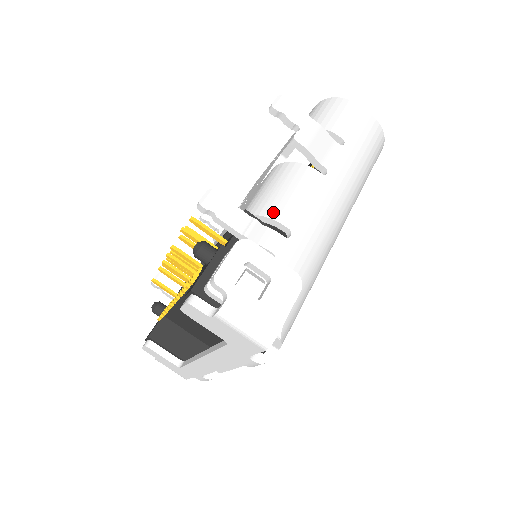
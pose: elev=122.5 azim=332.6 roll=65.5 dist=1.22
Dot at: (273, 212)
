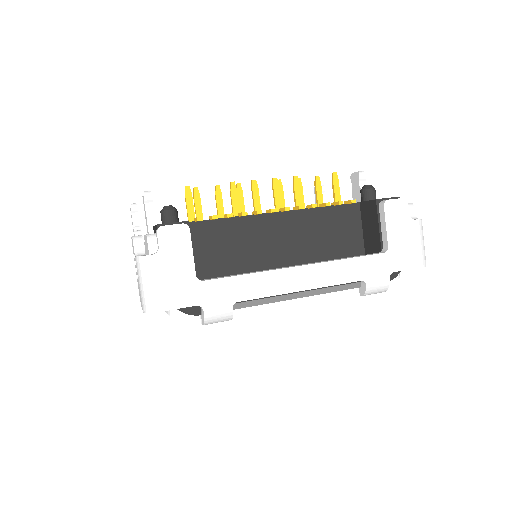
Dot at: occluded
